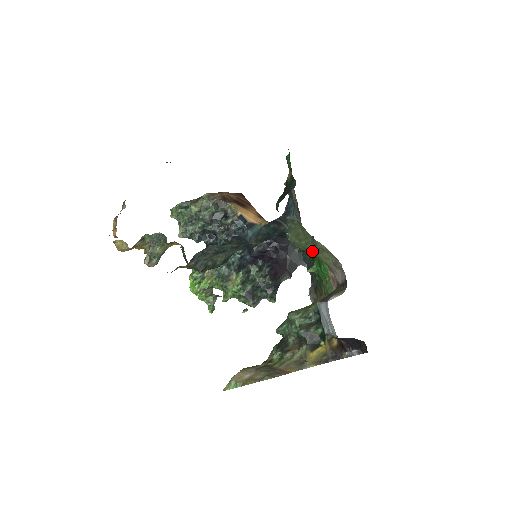
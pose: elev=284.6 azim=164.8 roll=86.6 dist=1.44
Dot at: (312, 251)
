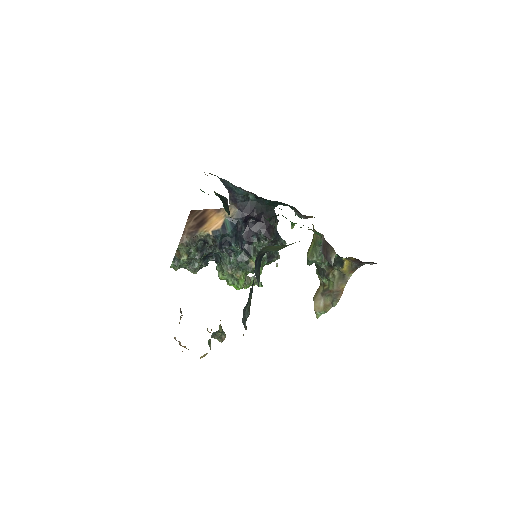
Dot at: occluded
